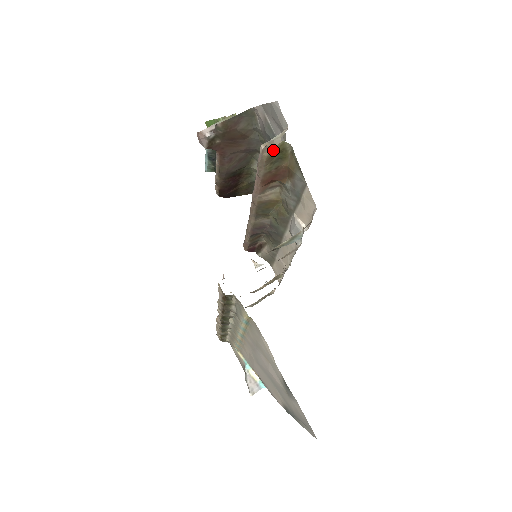
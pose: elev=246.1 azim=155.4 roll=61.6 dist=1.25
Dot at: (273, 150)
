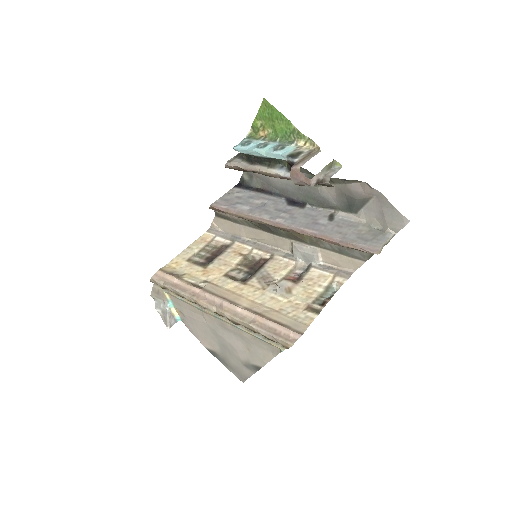
Dot at: occluded
